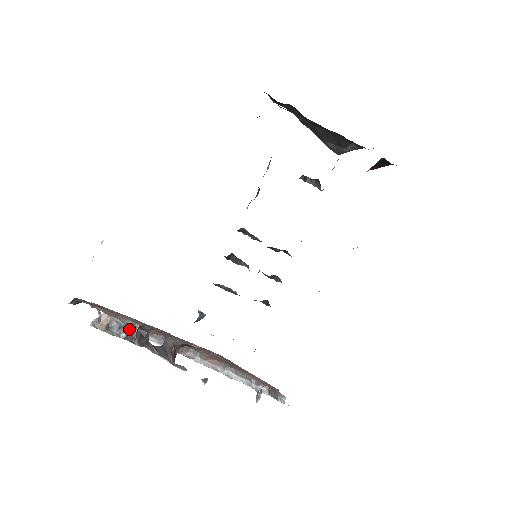
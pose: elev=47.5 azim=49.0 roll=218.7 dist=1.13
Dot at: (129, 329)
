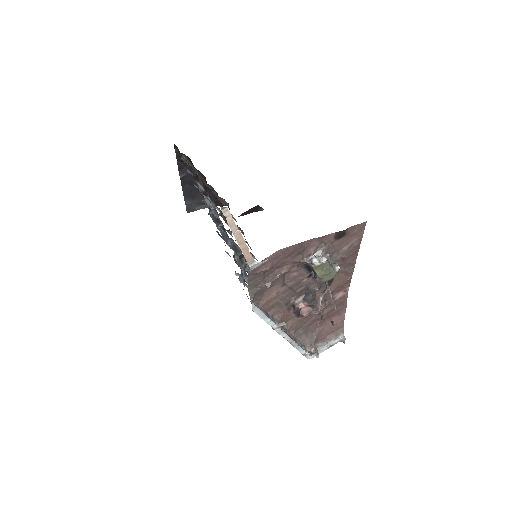
Dot at: (335, 265)
